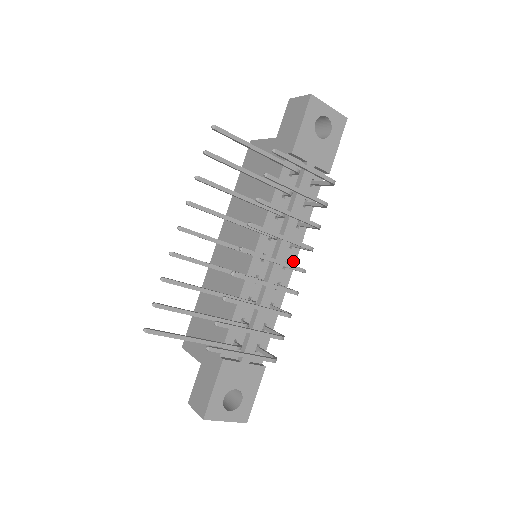
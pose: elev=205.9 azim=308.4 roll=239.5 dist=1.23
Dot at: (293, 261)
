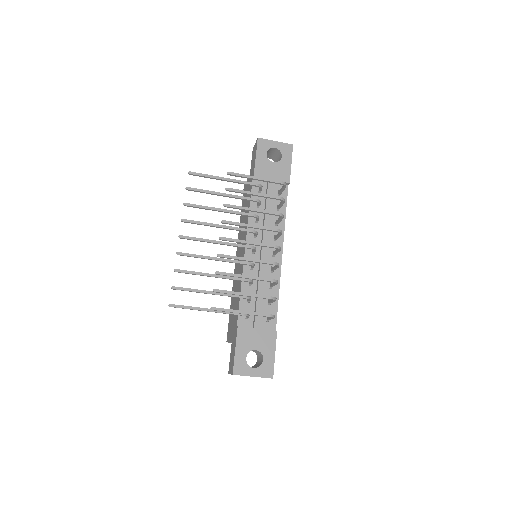
Dot at: occluded
